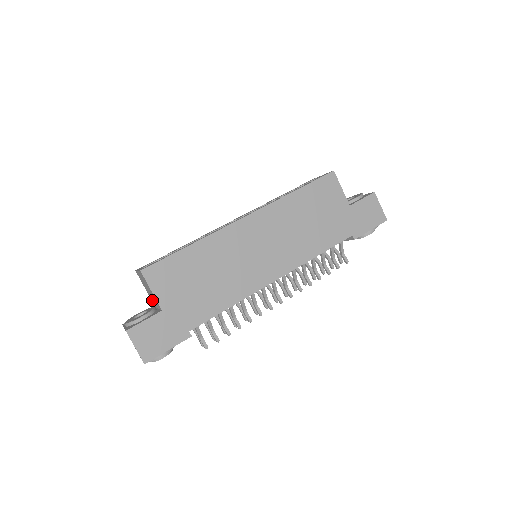
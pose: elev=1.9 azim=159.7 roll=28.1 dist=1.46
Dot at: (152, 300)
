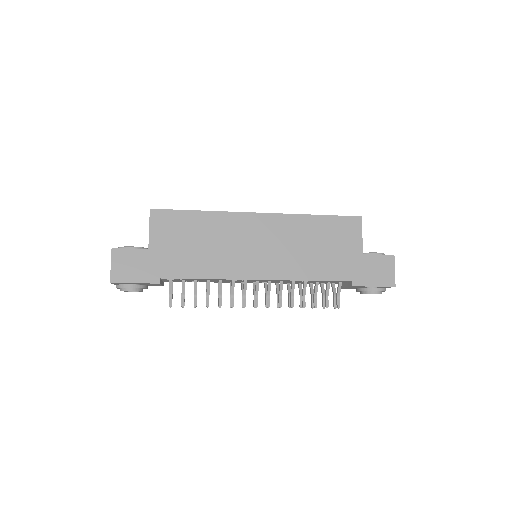
Dot at: occluded
